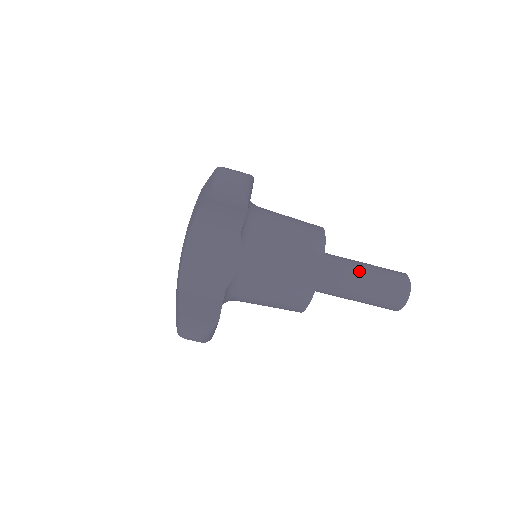
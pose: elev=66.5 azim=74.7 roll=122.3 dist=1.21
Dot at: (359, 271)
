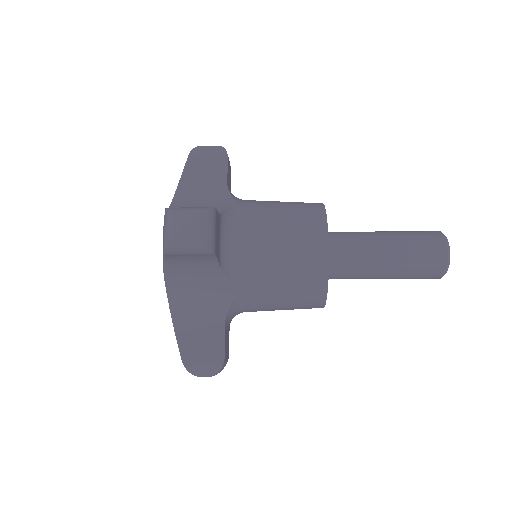
Dot at: (380, 252)
